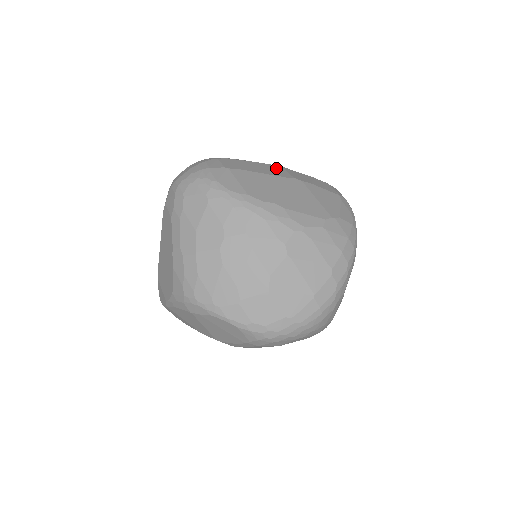
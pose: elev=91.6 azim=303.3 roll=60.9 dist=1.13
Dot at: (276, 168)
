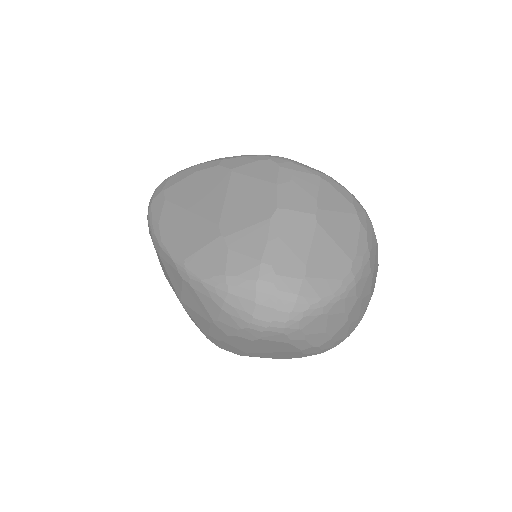
Dot at: (292, 219)
